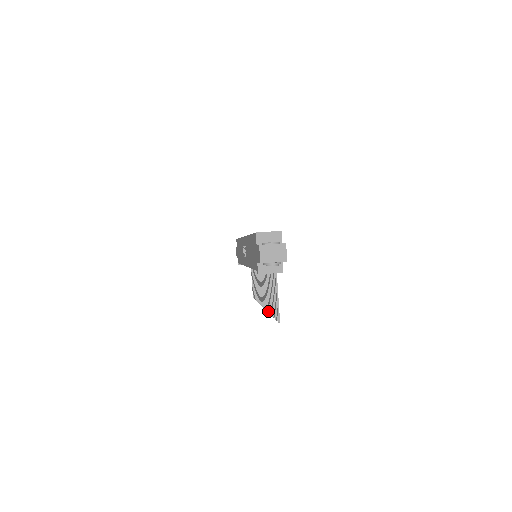
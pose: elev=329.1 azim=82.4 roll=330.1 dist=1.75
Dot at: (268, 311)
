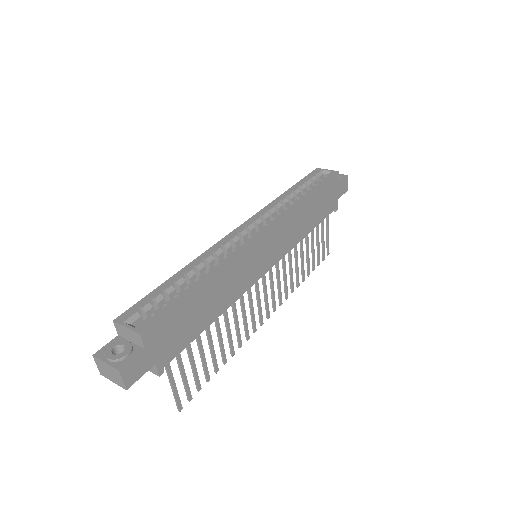
Dot at: (239, 347)
